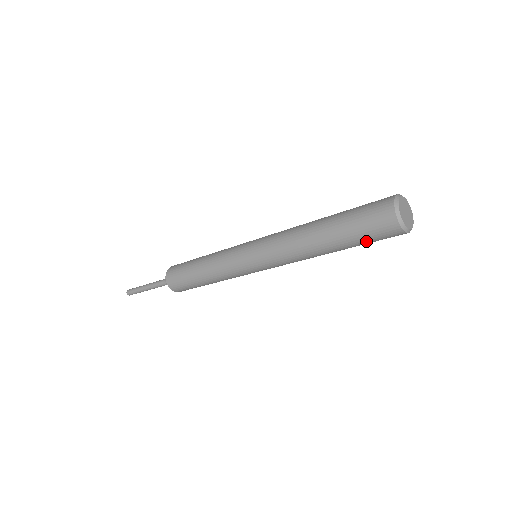
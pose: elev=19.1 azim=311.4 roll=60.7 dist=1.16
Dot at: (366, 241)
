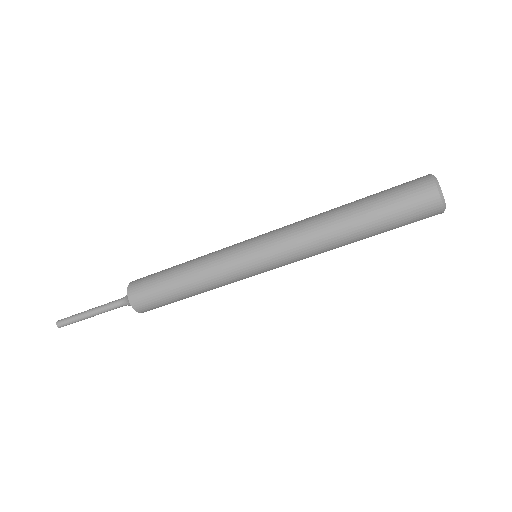
Dot at: (398, 216)
